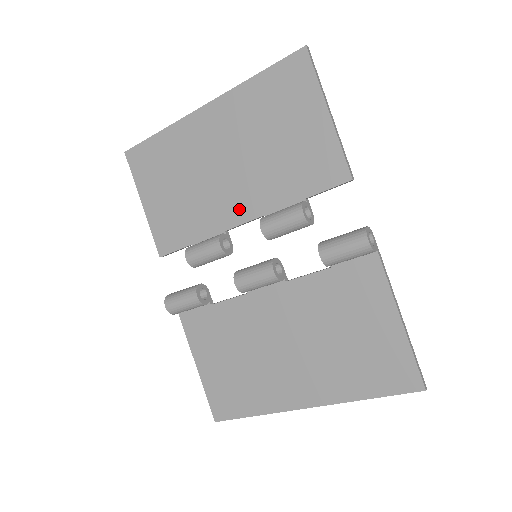
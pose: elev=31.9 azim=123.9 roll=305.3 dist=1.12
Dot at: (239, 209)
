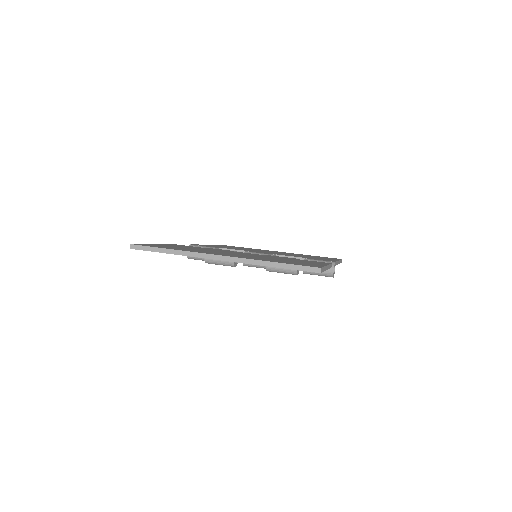
Dot at: occluded
